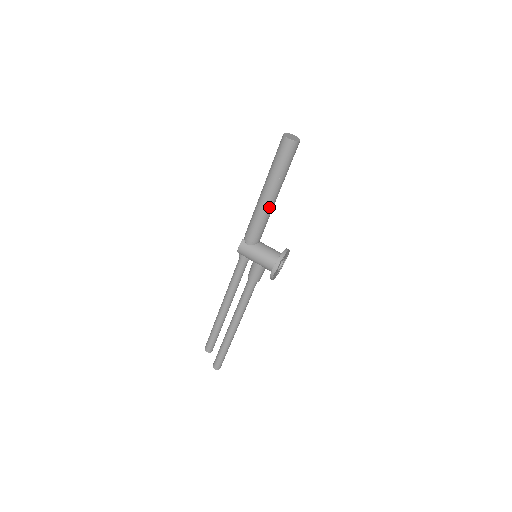
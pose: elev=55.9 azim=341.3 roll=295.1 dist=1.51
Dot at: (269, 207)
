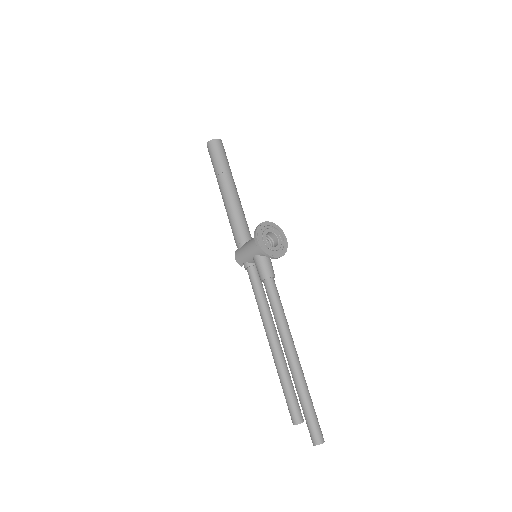
Dot at: (231, 201)
